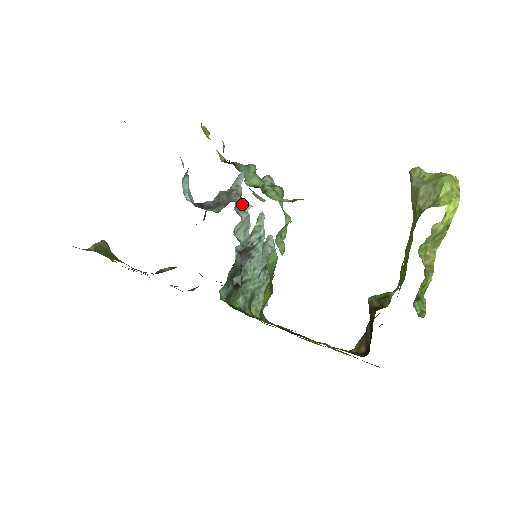
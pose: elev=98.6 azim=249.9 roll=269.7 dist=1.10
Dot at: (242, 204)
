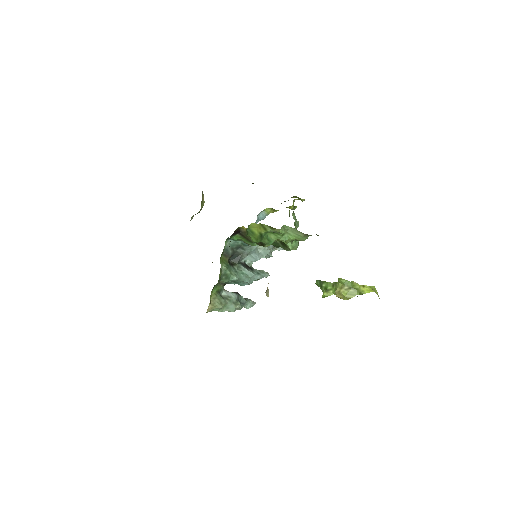
Dot at: (270, 250)
